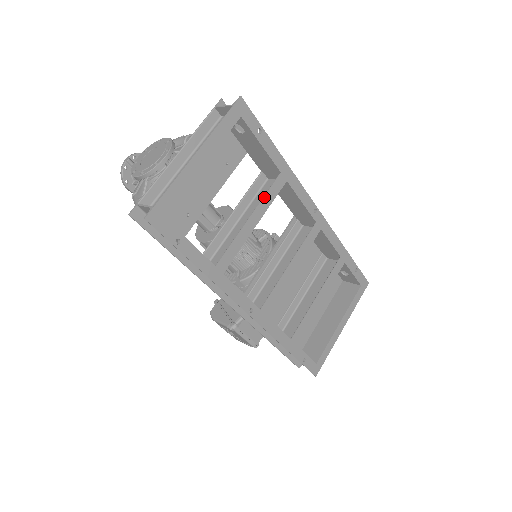
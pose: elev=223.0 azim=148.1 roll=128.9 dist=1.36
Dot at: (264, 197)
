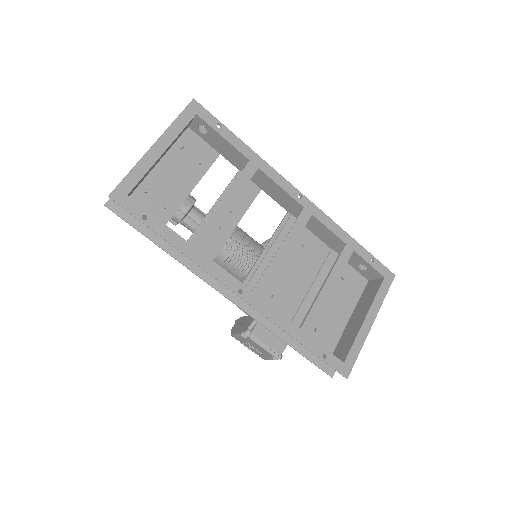
Dot at: (235, 182)
